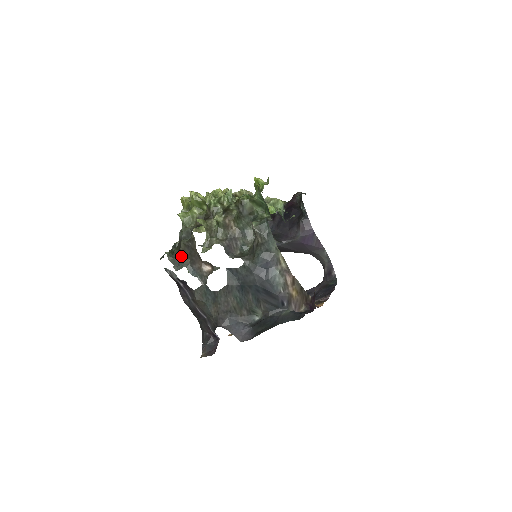
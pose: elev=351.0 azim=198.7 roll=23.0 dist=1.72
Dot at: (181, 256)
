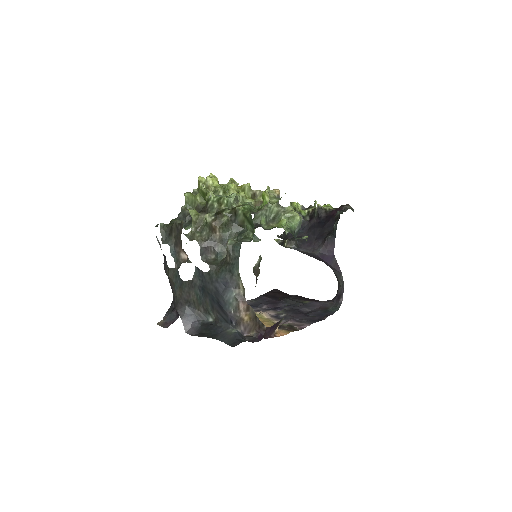
Dot at: (171, 233)
